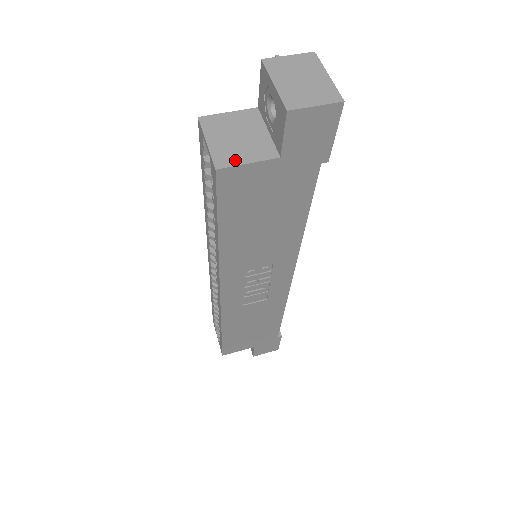
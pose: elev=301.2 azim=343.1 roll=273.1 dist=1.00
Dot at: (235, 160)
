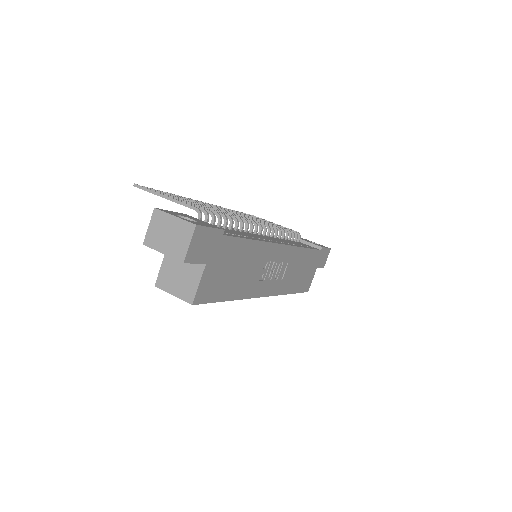
Dot at: (193, 290)
